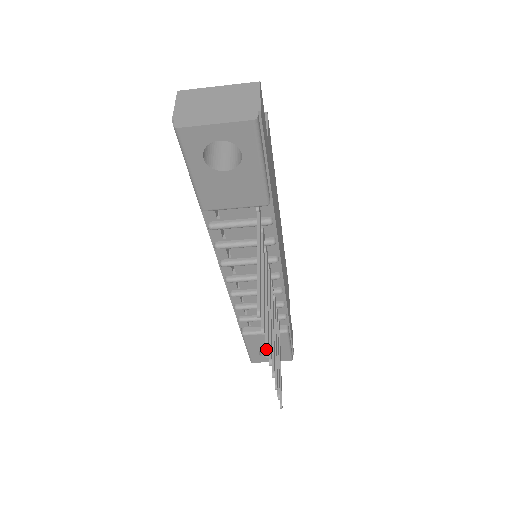
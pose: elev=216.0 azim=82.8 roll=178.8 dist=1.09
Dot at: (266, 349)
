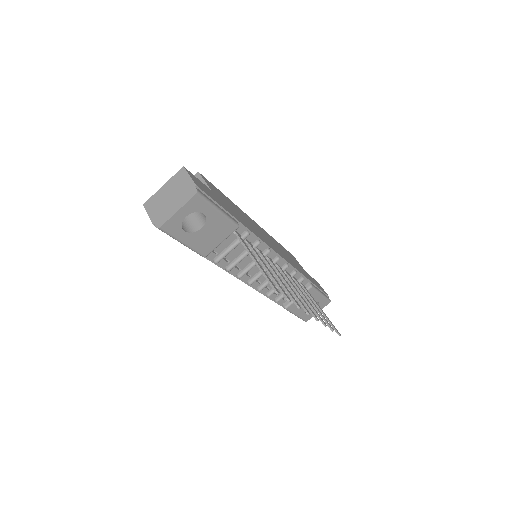
Dot at: (298, 308)
